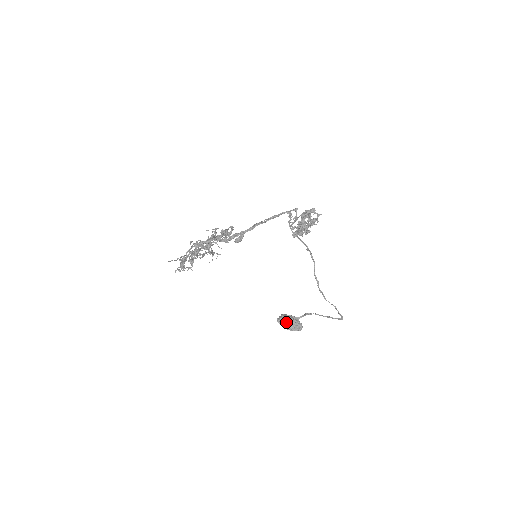
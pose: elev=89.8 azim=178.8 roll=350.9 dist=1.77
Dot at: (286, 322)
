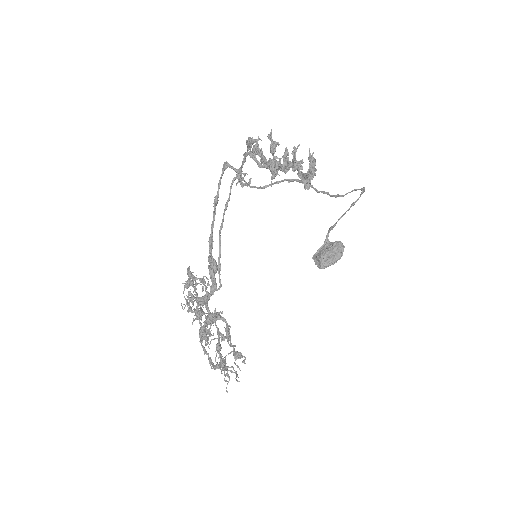
Dot at: (329, 259)
